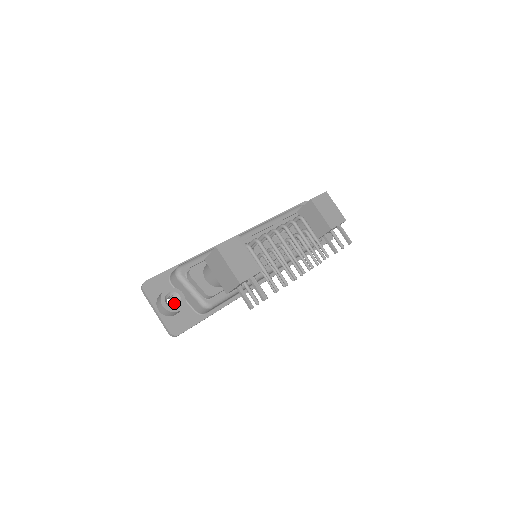
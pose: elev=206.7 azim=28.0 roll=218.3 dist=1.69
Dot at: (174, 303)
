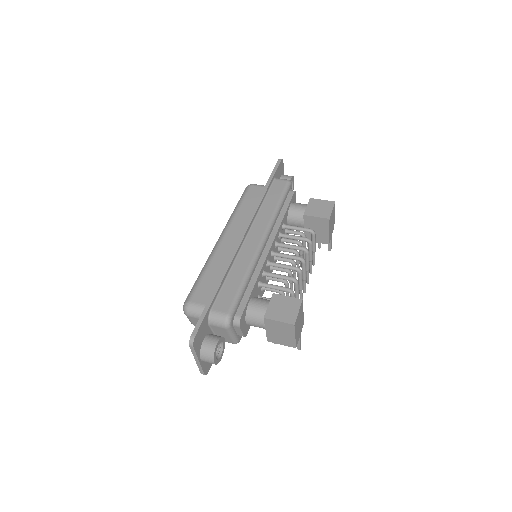
Dot at: occluded
